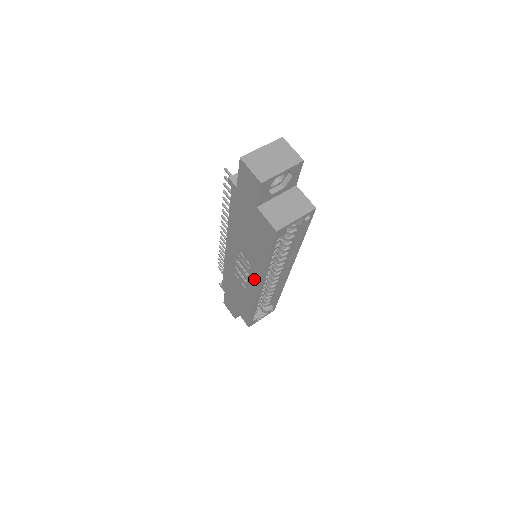
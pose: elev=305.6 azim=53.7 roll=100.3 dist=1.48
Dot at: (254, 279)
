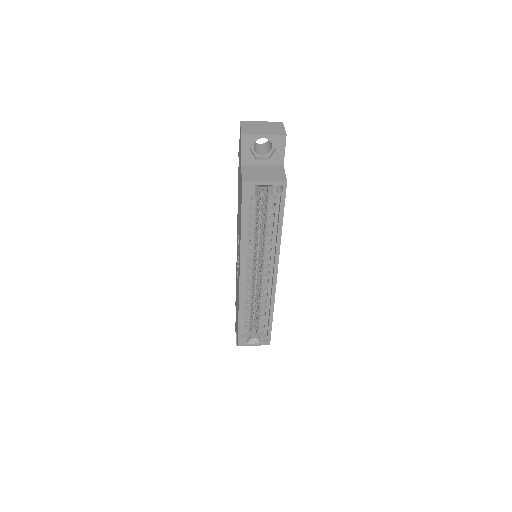
Dot at: occluded
